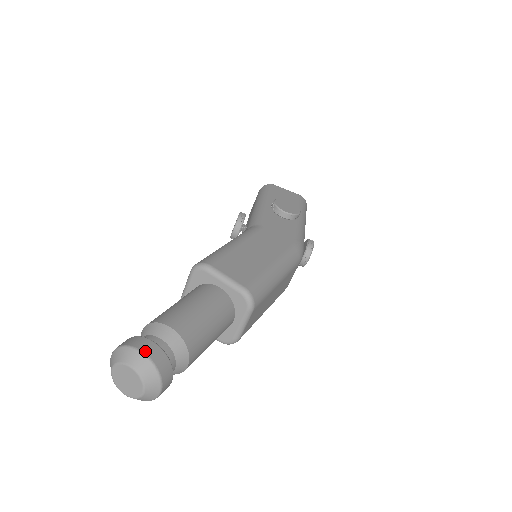
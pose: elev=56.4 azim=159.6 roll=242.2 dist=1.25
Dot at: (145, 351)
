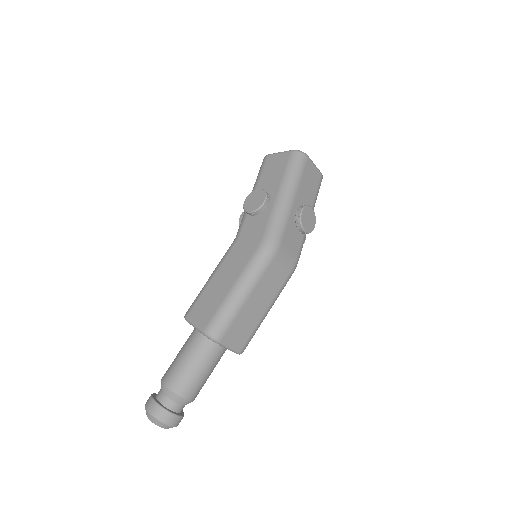
Dot at: (148, 409)
